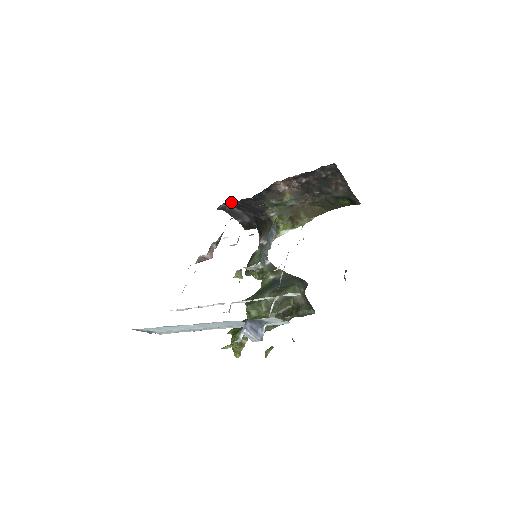
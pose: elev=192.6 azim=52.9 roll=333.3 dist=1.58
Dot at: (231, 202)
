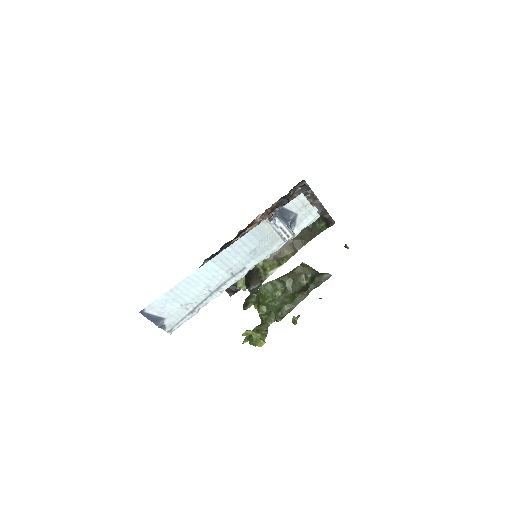
Dot at: occluded
